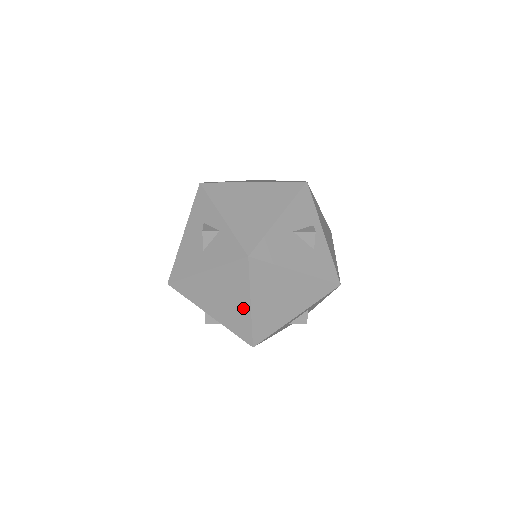
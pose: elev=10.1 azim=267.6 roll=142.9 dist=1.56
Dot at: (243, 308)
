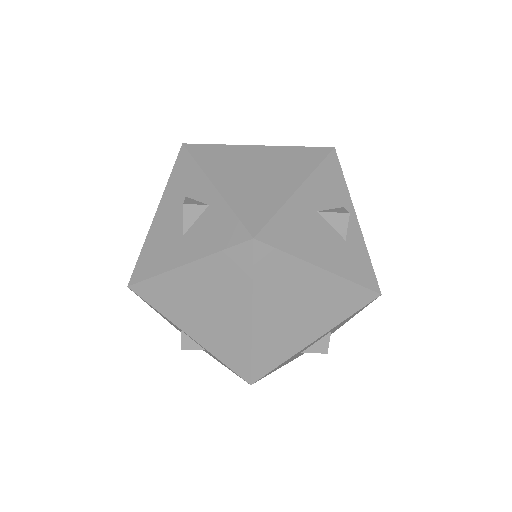
Dot at: (240, 323)
